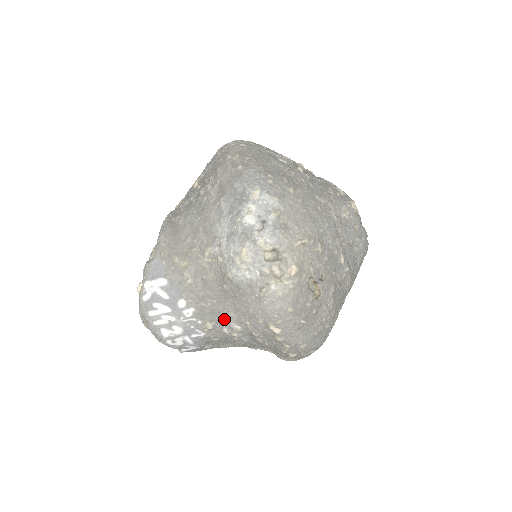
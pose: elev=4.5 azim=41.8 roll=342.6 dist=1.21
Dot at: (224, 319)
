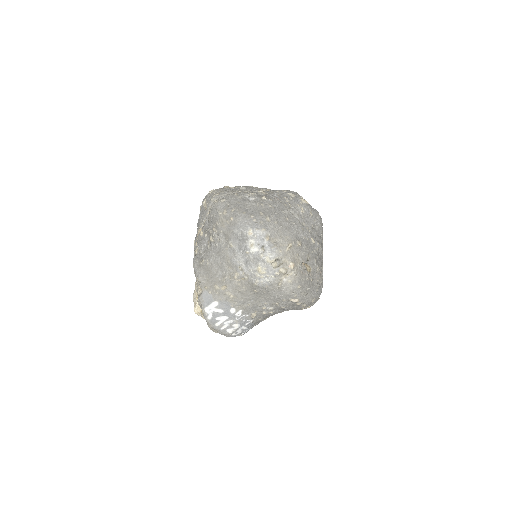
Dot at: (262, 308)
